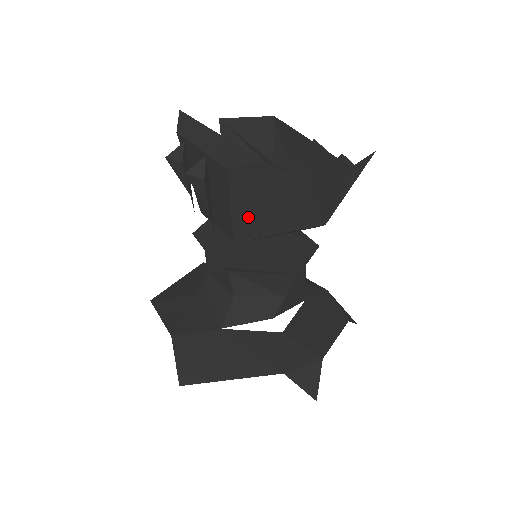
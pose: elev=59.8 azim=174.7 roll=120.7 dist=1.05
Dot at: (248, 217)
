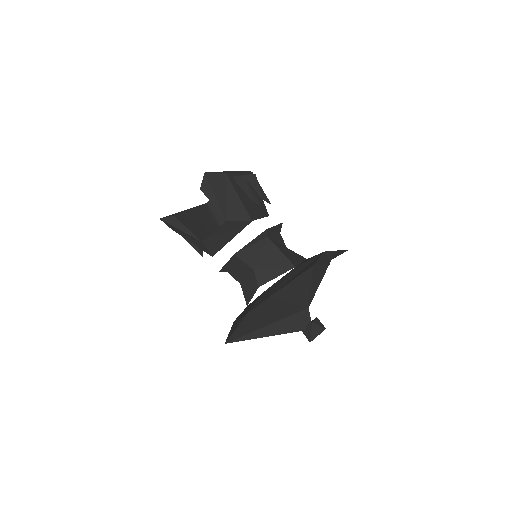
Dot at: (194, 242)
